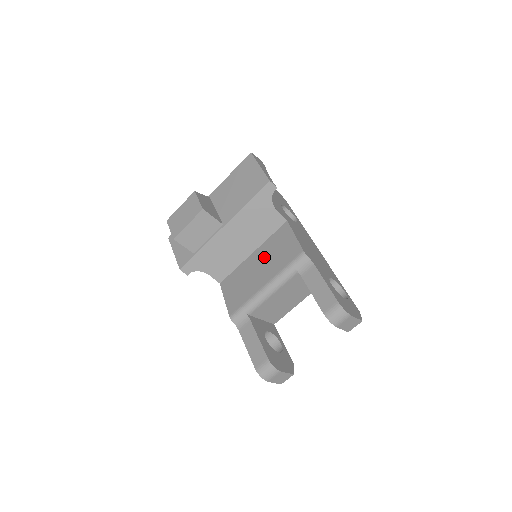
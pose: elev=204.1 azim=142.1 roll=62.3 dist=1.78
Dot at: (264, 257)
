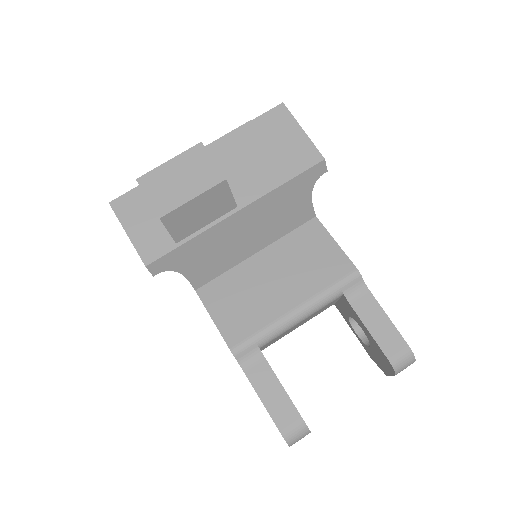
Dot at: (283, 264)
